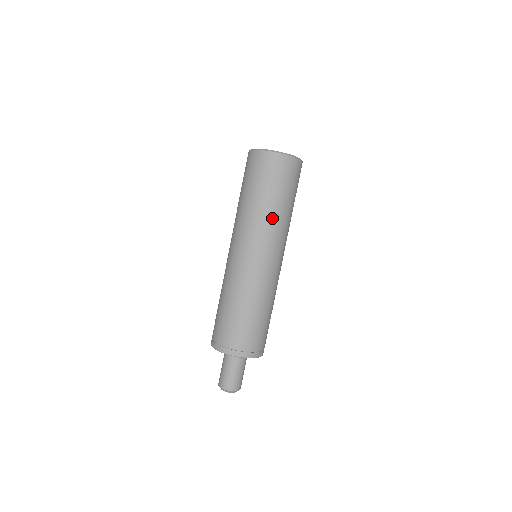
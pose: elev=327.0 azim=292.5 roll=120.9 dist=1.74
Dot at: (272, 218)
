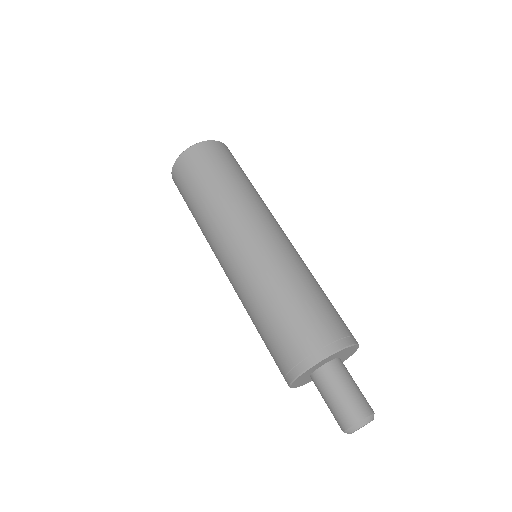
Dot at: (258, 195)
